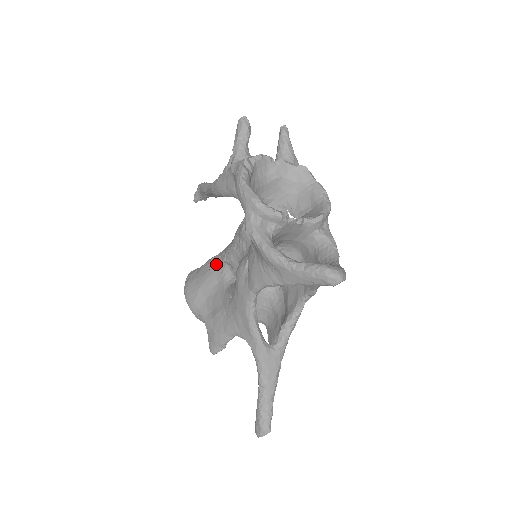
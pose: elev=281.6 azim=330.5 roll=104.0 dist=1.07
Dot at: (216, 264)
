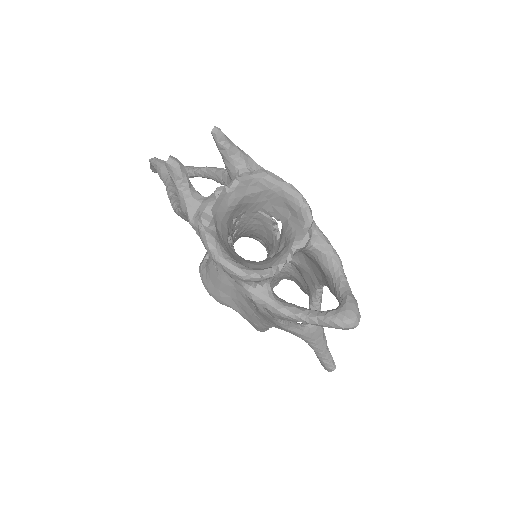
Dot at: occluded
